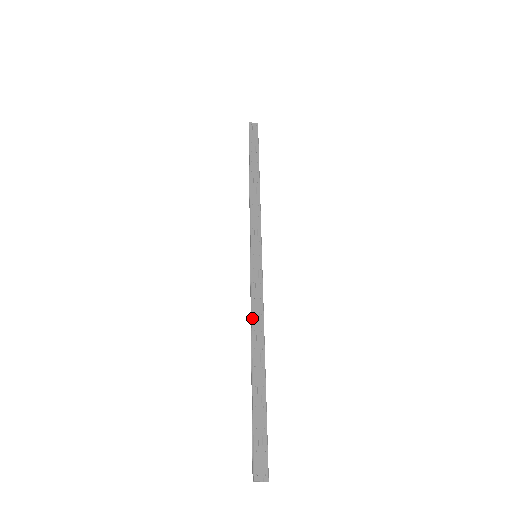
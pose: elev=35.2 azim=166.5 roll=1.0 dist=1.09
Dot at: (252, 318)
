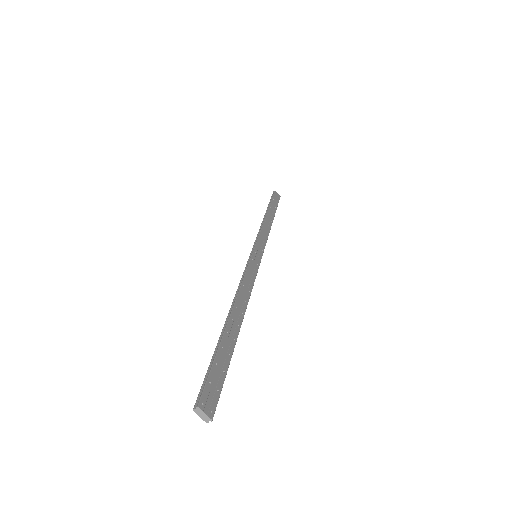
Dot at: (241, 286)
